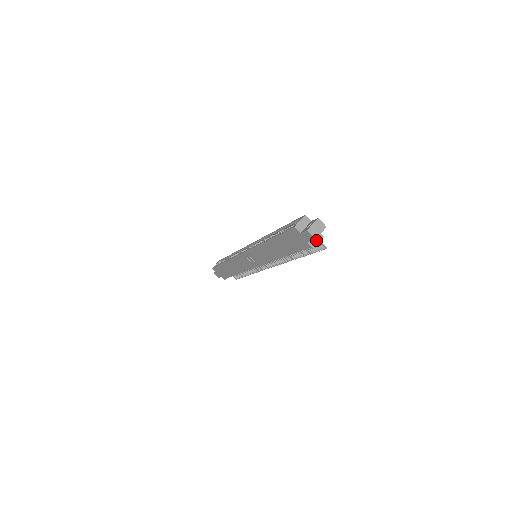
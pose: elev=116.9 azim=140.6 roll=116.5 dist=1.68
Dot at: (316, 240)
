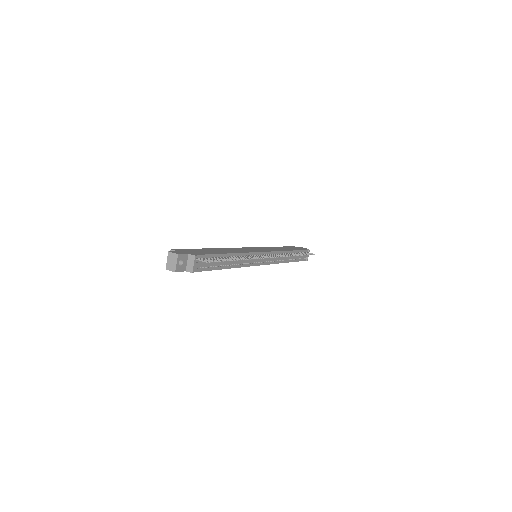
Dot at: (191, 264)
